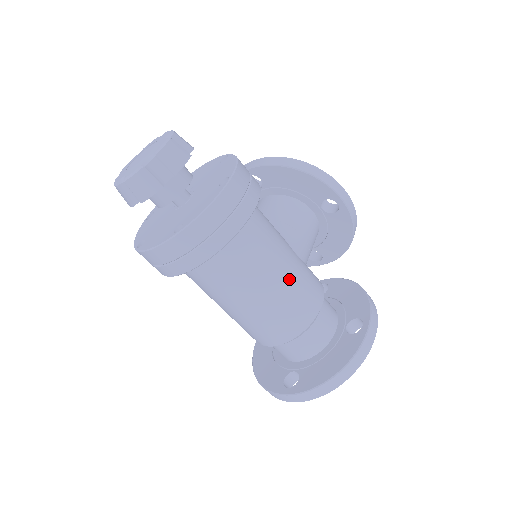
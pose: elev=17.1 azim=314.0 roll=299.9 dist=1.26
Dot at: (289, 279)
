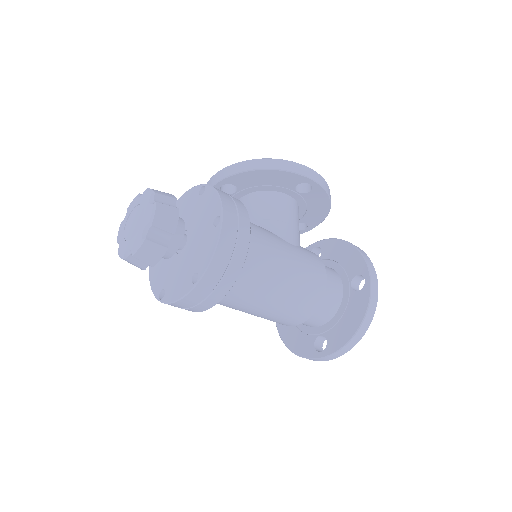
Dot at: (295, 271)
